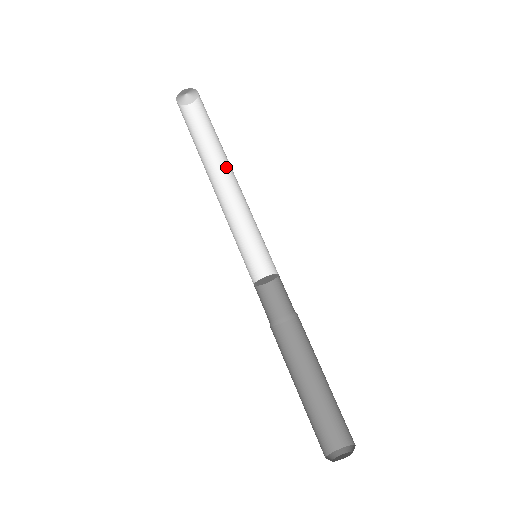
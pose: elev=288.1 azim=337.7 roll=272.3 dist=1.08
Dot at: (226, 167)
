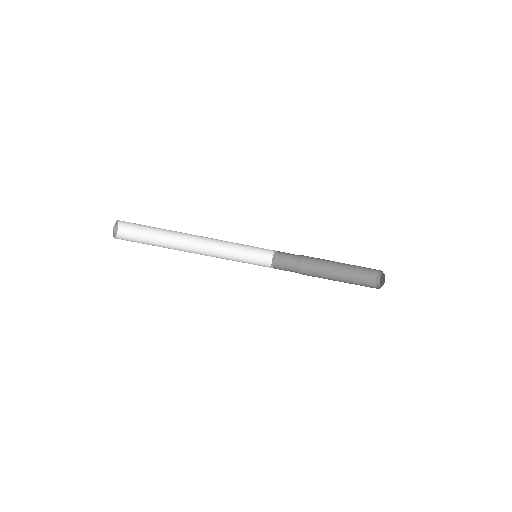
Dot at: (184, 233)
